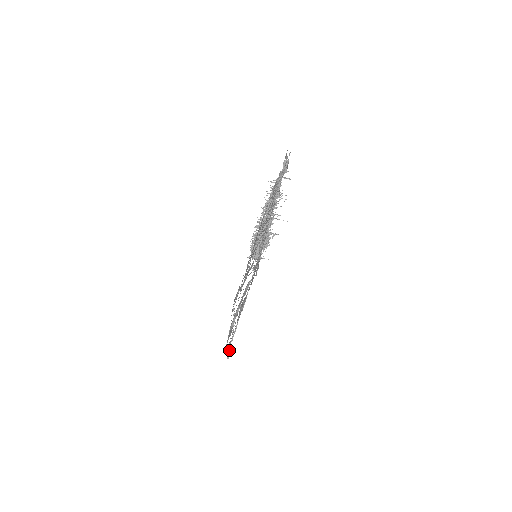
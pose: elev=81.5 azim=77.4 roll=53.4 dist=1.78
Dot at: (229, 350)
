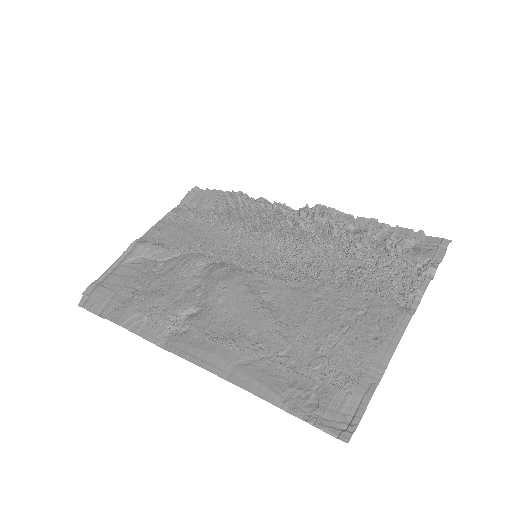
Dot at: (100, 309)
